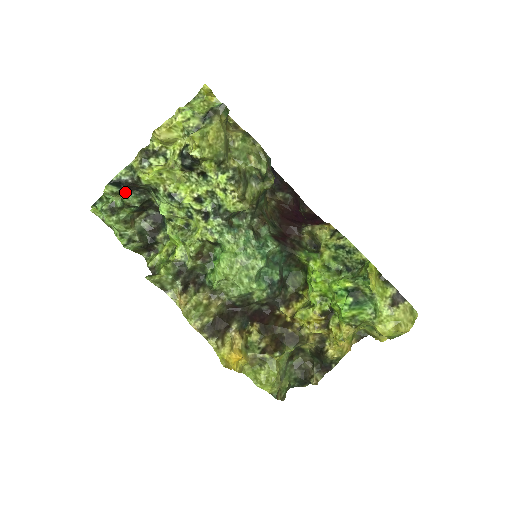
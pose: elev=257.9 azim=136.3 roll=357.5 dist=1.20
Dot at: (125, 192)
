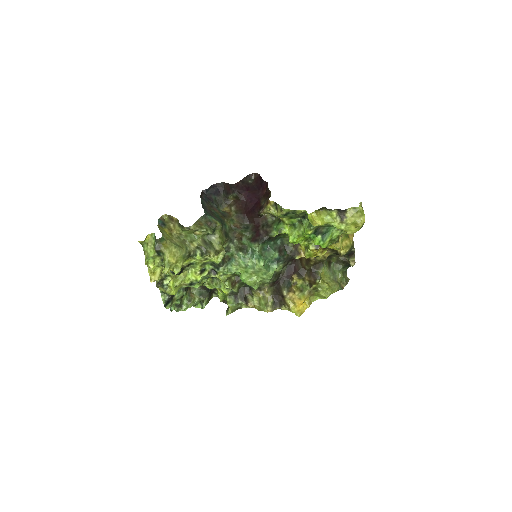
Dot at: (174, 297)
